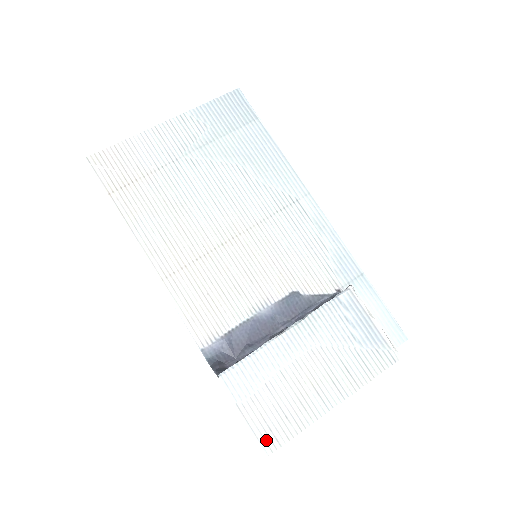
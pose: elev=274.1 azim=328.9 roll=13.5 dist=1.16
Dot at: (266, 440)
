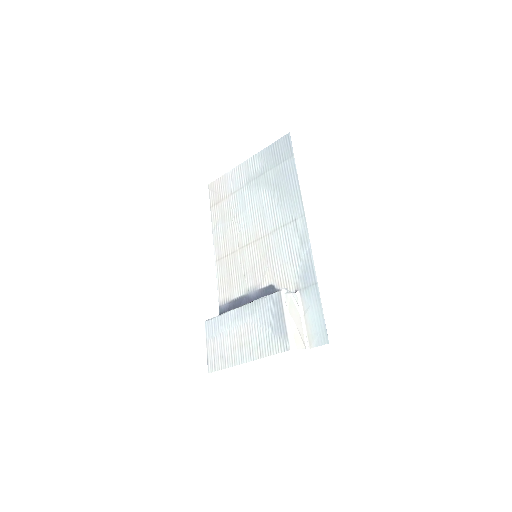
Dot at: (211, 364)
